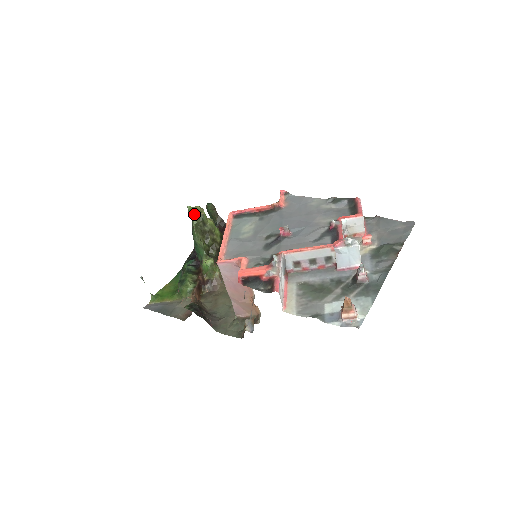
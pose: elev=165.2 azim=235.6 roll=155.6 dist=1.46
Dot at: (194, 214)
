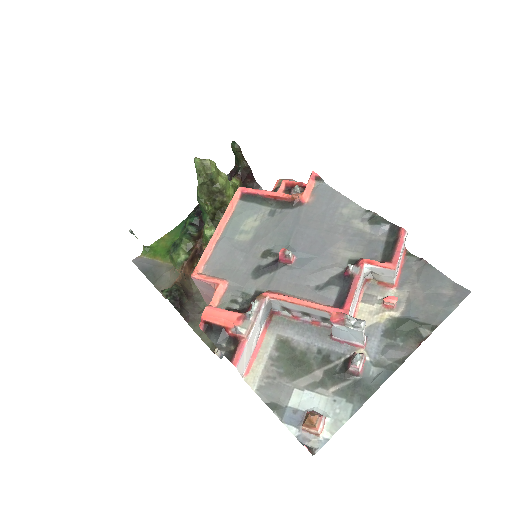
Dot at: (200, 171)
